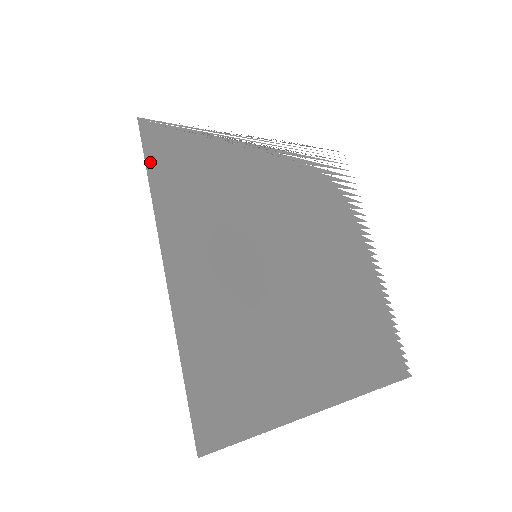
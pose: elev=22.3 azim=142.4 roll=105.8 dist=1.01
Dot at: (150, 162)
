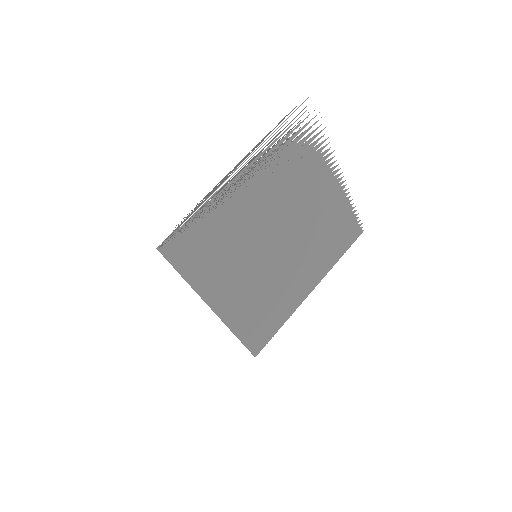
Dot at: (178, 270)
